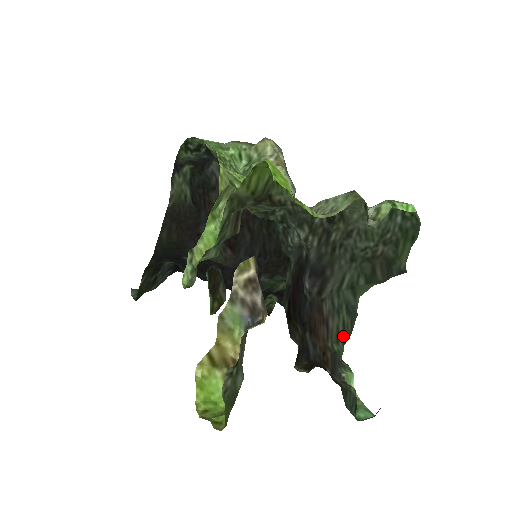
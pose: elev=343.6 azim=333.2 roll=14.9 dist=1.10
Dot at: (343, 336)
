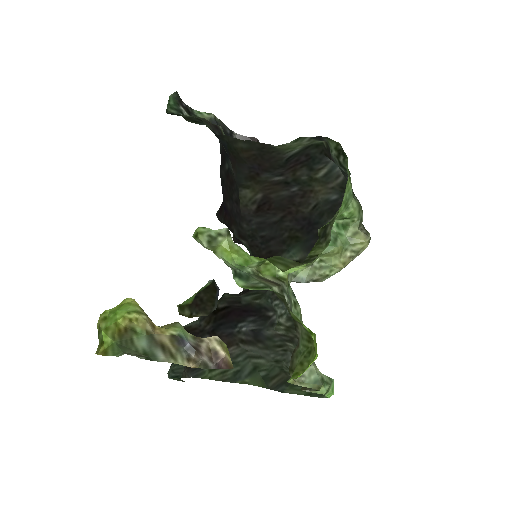
Dot at: (216, 374)
